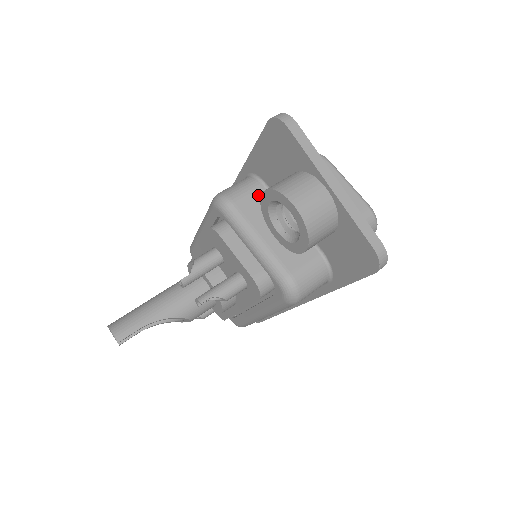
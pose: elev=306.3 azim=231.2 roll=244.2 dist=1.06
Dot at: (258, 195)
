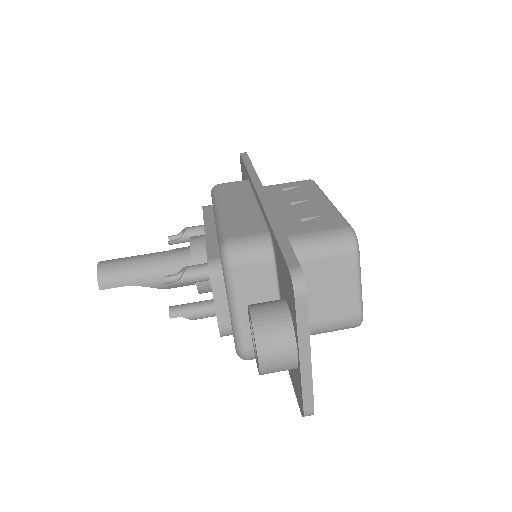
Dot at: (262, 270)
